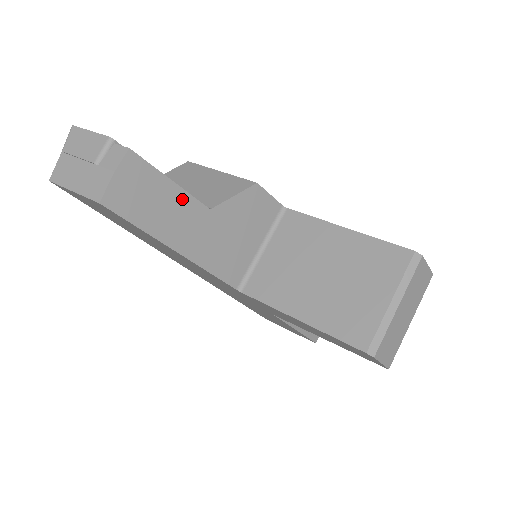
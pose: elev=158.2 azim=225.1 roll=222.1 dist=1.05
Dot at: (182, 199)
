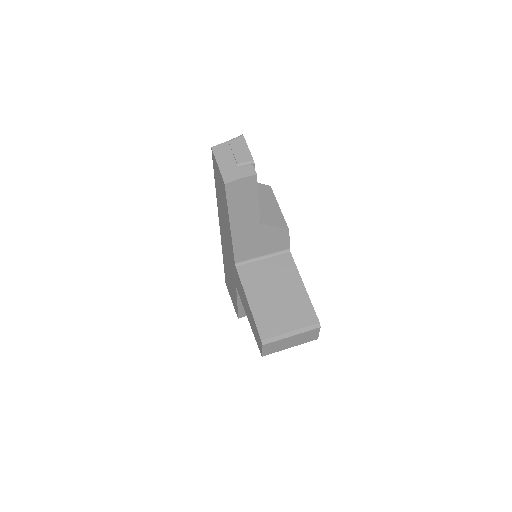
Dot at: (254, 209)
